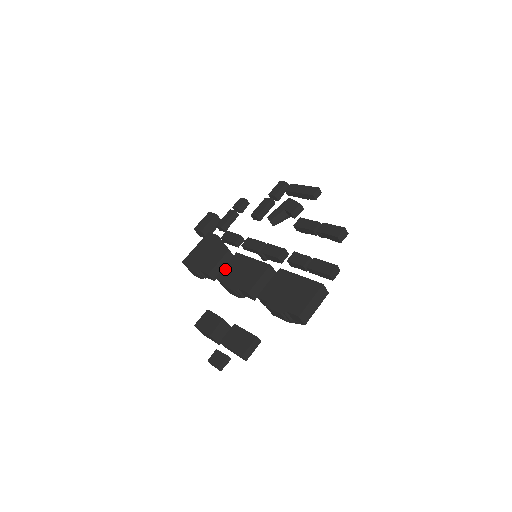
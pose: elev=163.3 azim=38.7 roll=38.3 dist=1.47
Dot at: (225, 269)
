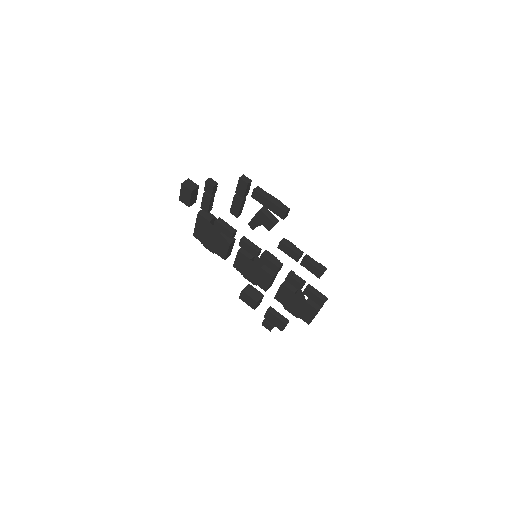
Dot at: (237, 263)
